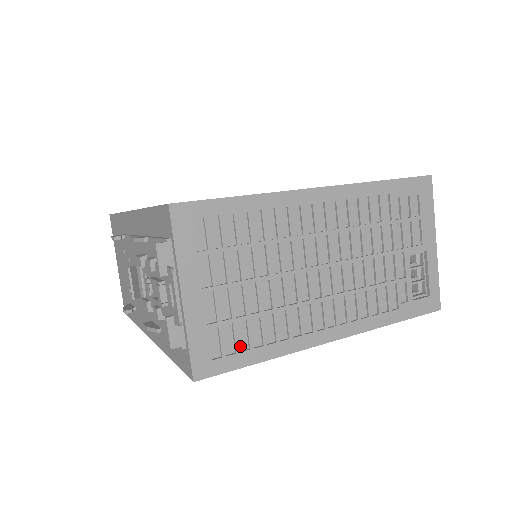
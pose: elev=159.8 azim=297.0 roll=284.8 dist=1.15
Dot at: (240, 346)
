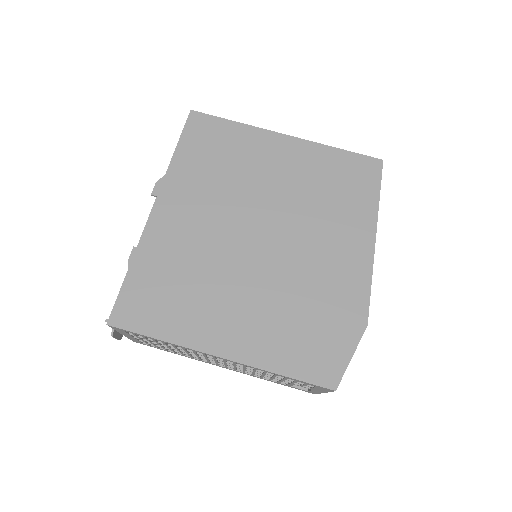
Dot at: occluded
